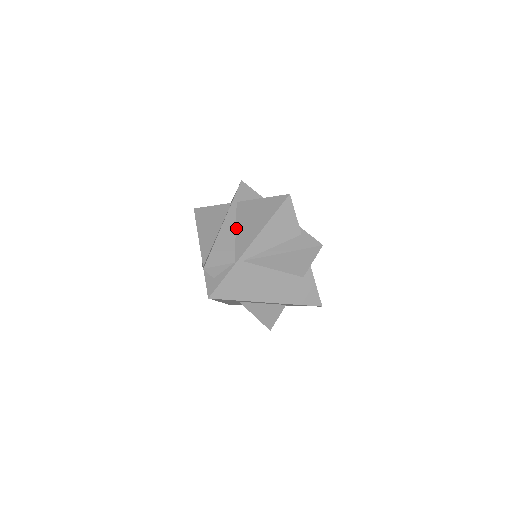
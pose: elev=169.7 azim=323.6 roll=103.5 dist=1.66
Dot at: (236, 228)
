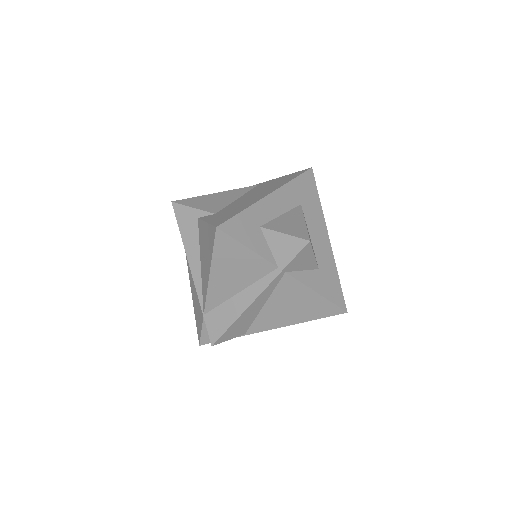
Dot at: (266, 303)
